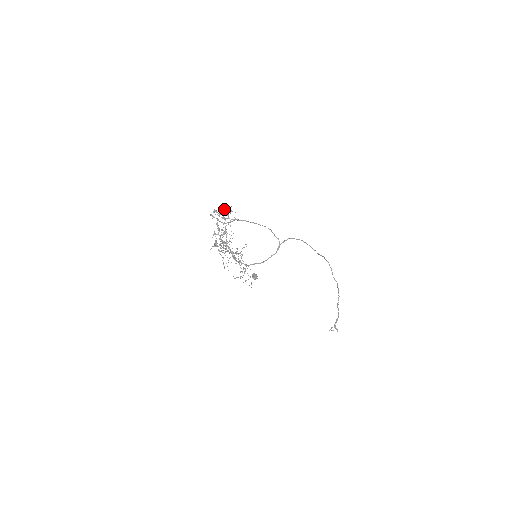
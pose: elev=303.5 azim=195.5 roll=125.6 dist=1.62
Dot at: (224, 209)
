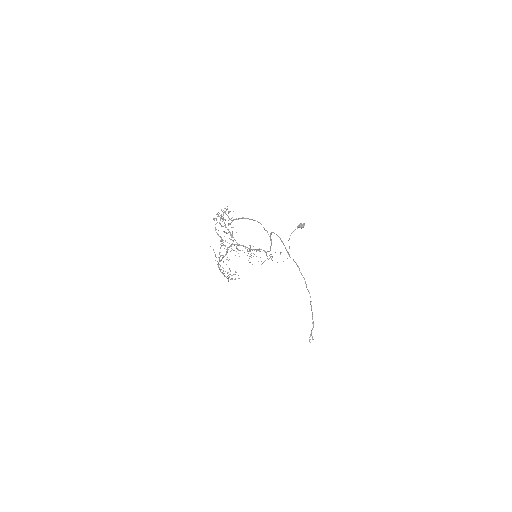
Dot at: occluded
